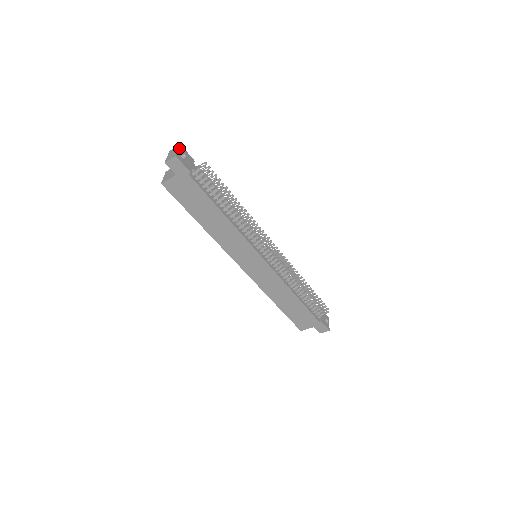
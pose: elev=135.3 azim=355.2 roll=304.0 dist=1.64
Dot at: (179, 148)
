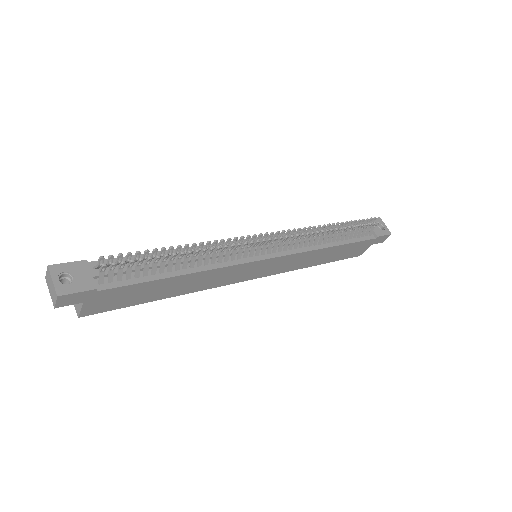
Dot at: (51, 275)
